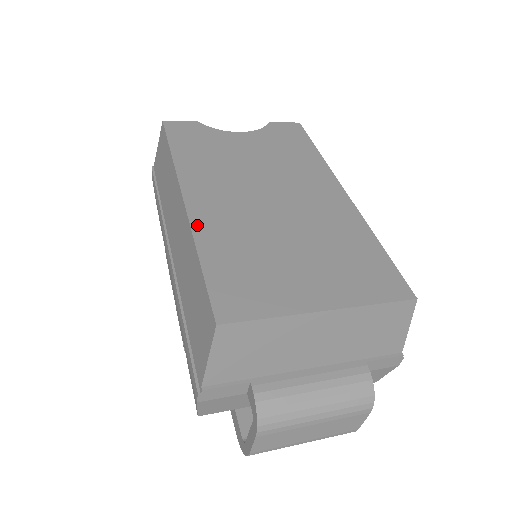
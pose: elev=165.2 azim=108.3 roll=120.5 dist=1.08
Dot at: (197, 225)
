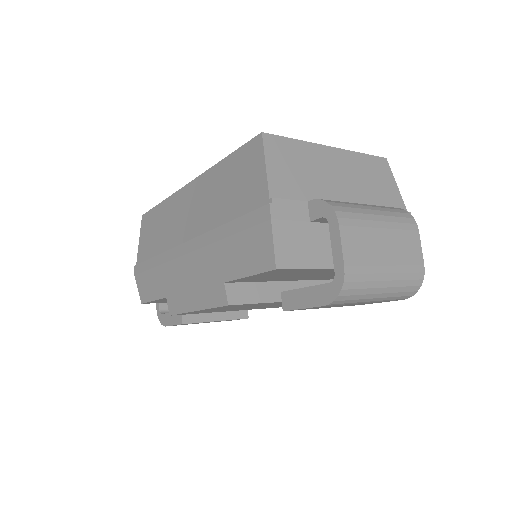
Dot at: occluded
